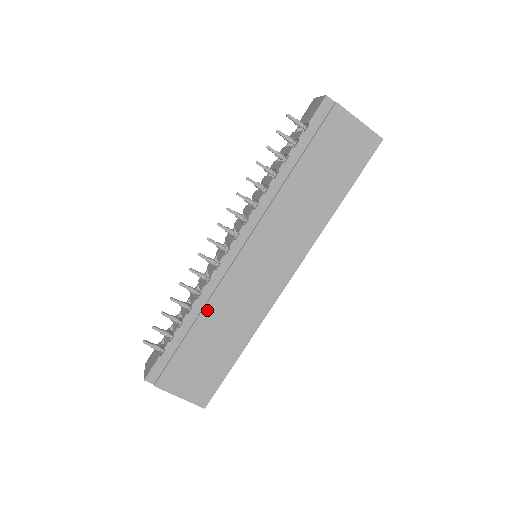
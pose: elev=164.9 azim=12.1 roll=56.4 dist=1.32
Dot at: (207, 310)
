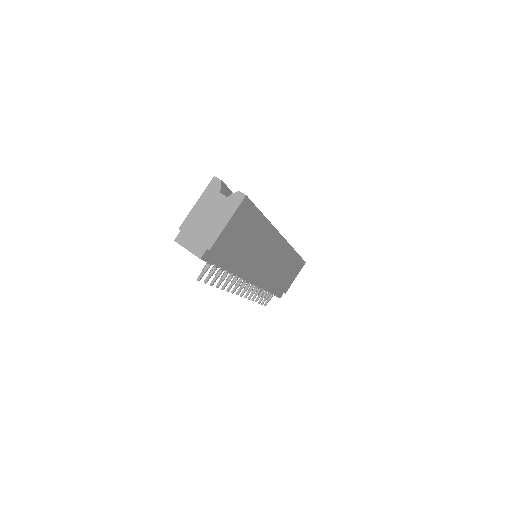
Dot at: (272, 283)
